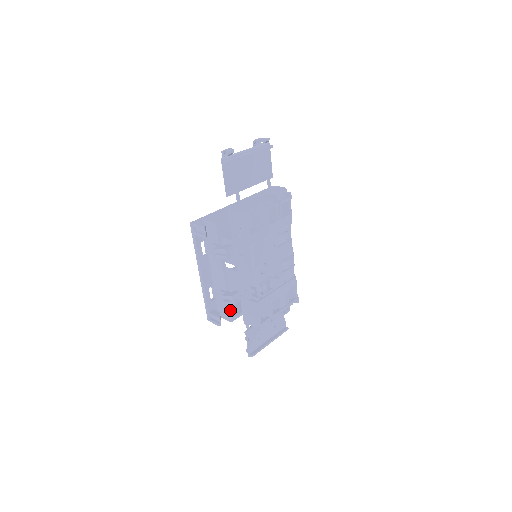
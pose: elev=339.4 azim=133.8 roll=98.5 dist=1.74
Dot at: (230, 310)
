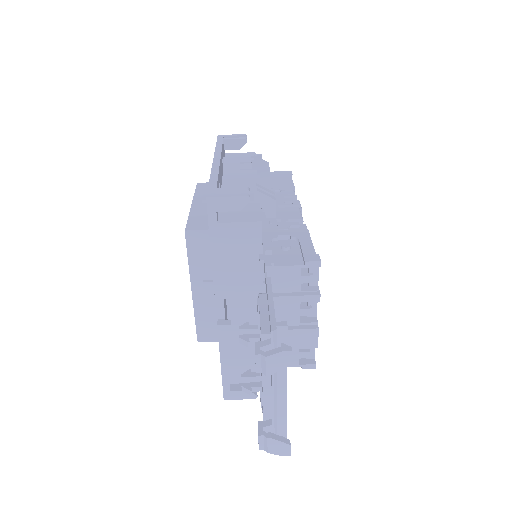
Dot at: occluded
